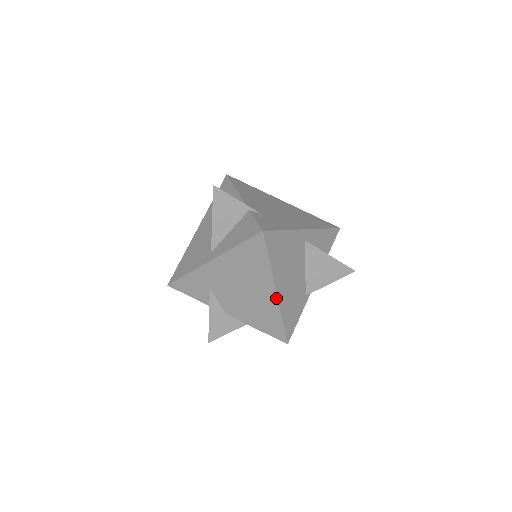
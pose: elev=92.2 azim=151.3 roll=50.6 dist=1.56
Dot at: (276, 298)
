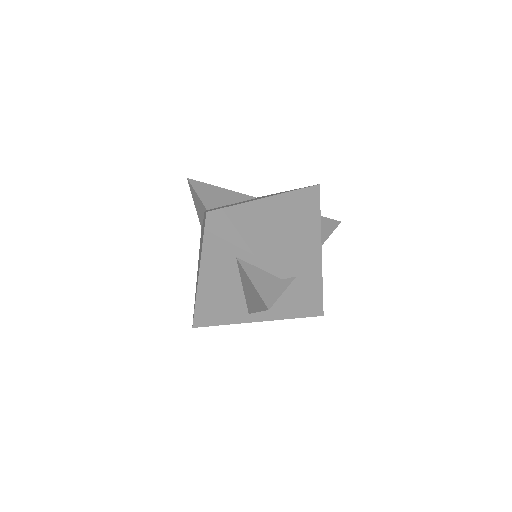
Dot at: occluded
